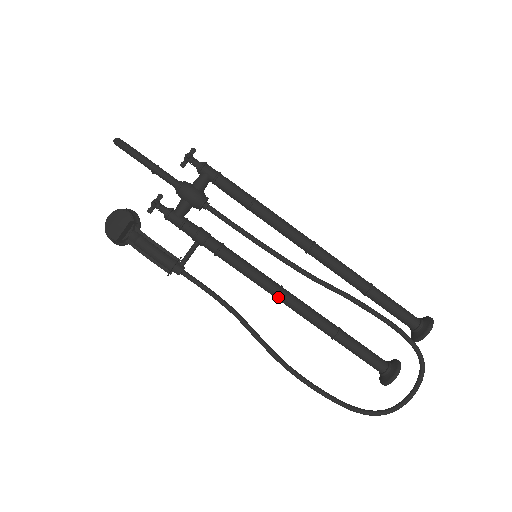
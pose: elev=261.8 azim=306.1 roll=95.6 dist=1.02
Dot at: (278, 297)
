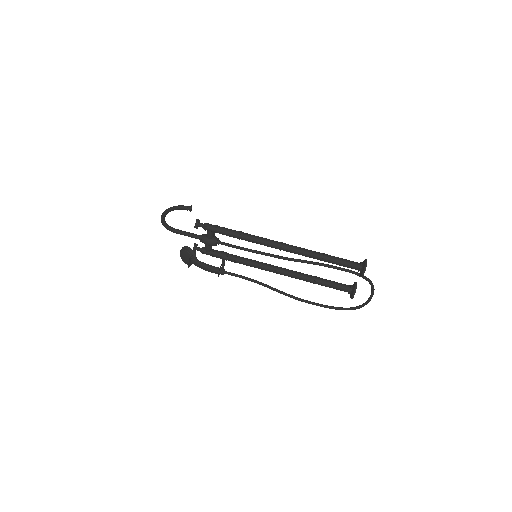
Dot at: occluded
